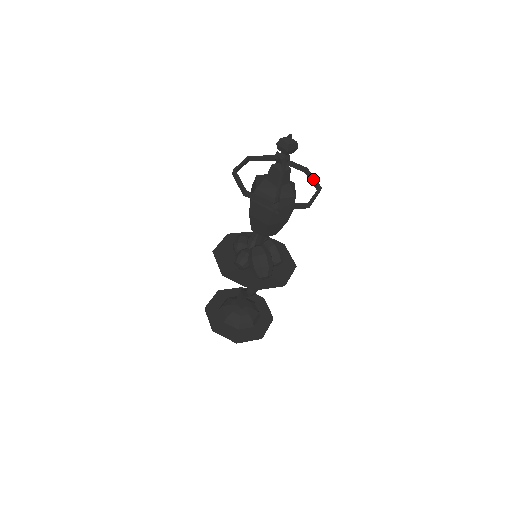
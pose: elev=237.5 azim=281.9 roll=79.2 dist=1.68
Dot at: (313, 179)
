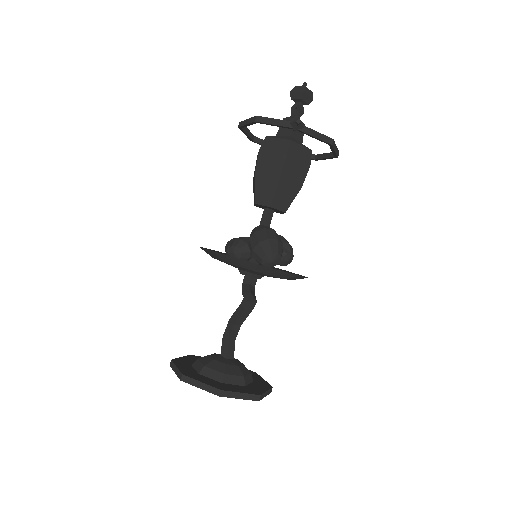
Dot at: occluded
